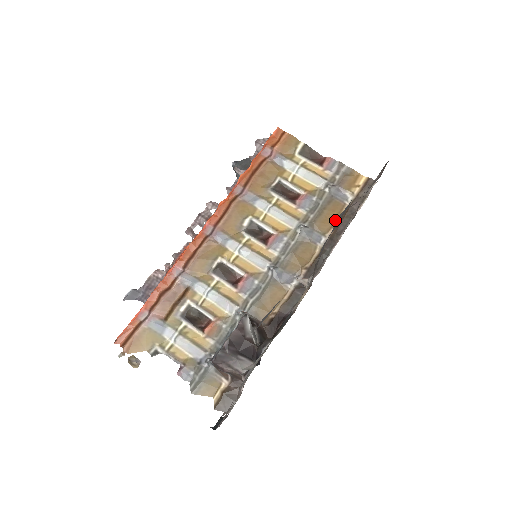
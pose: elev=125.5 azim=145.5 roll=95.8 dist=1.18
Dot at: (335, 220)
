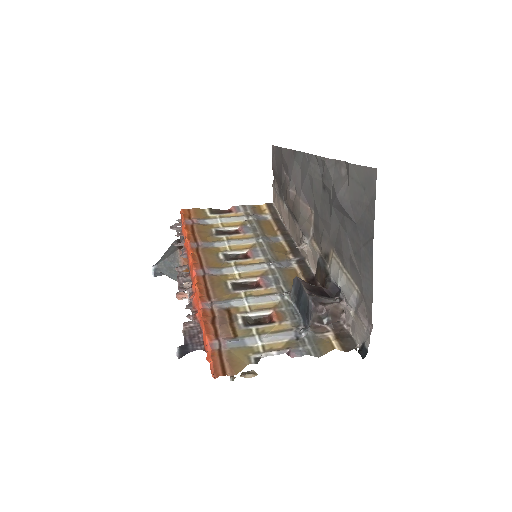
Dot at: (273, 228)
